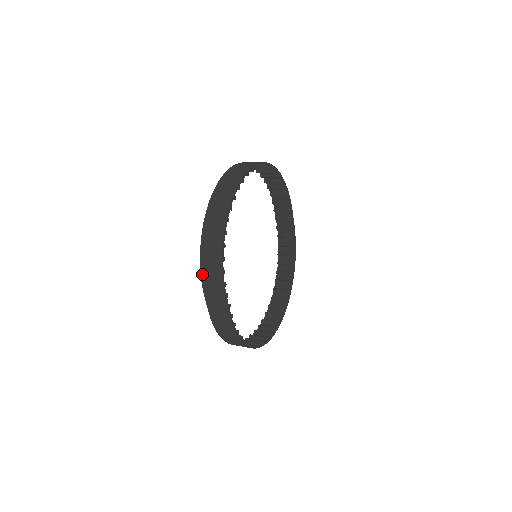
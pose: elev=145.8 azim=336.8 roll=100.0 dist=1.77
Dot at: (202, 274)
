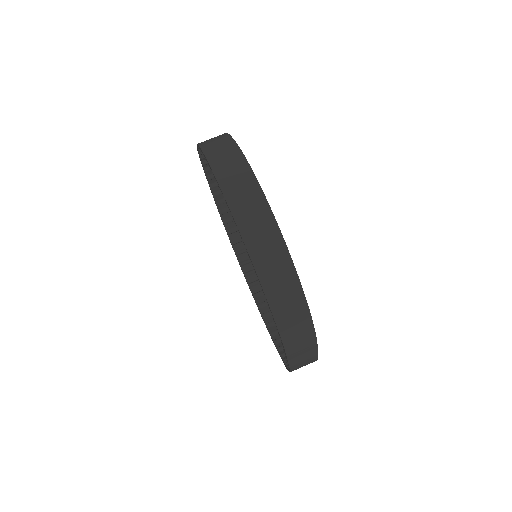
Dot at: (284, 340)
